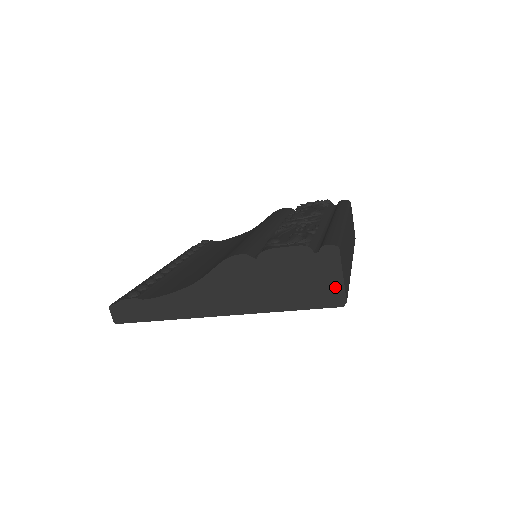
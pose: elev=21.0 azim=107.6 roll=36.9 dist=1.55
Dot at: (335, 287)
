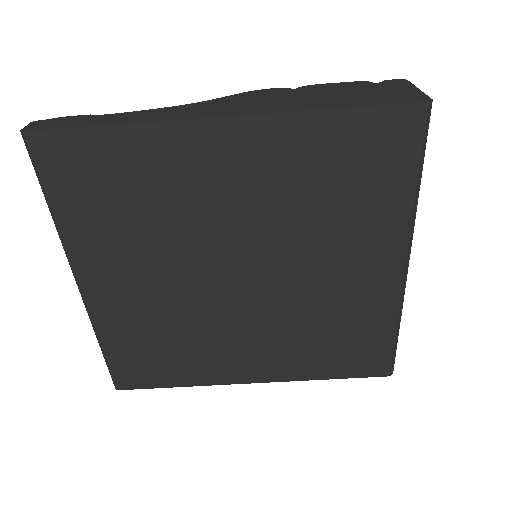
Dot at: (410, 94)
